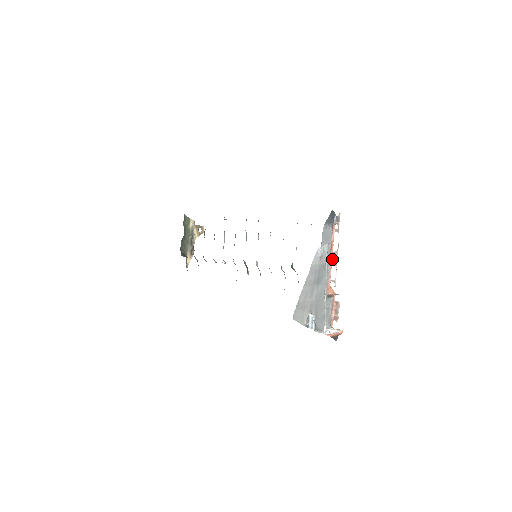
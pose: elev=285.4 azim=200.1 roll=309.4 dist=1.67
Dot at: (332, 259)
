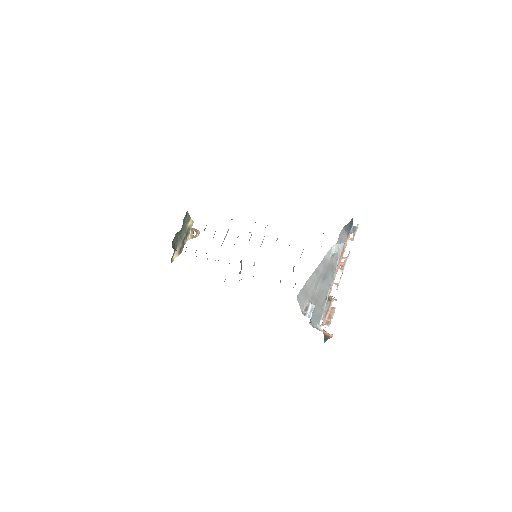
Dot at: (340, 264)
